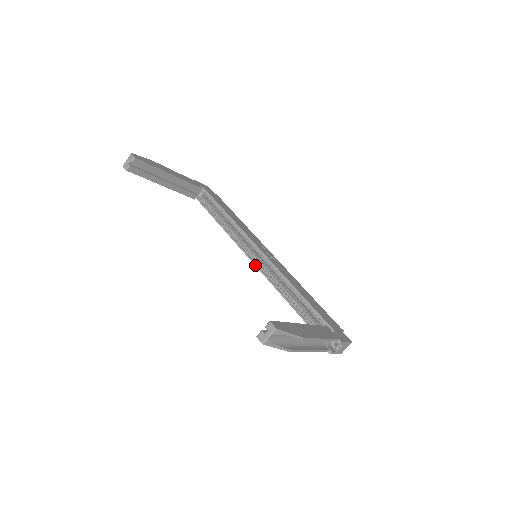
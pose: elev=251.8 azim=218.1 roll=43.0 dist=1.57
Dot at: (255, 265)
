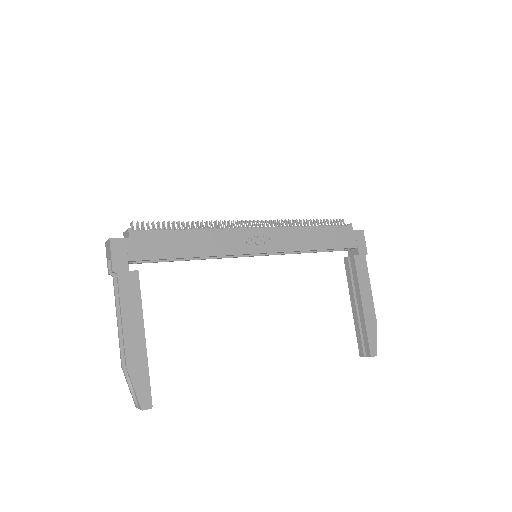
Dot at: occluded
